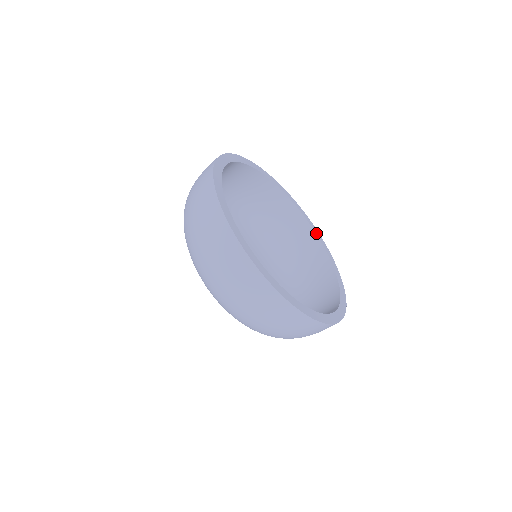
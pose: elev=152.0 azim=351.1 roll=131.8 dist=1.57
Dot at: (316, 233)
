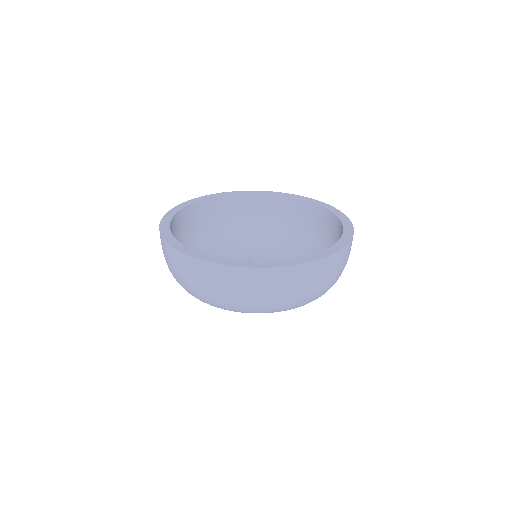
Dot at: (335, 214)
